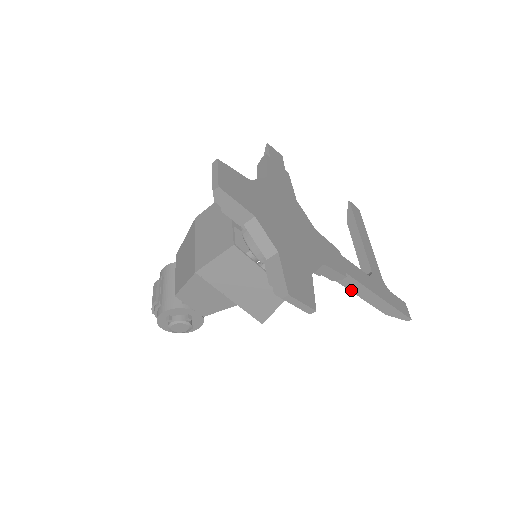
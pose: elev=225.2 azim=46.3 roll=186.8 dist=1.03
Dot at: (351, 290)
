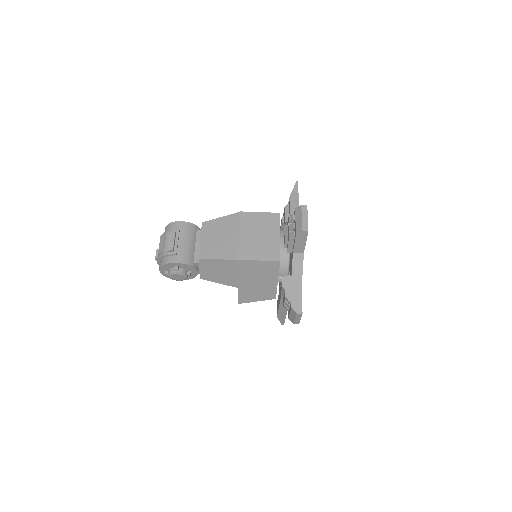
Dot at: (281, 299)
